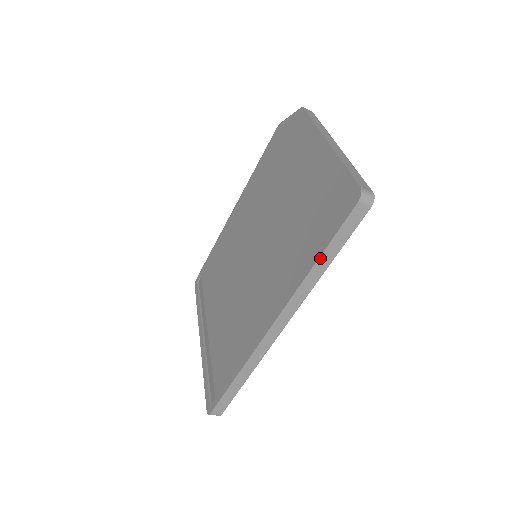
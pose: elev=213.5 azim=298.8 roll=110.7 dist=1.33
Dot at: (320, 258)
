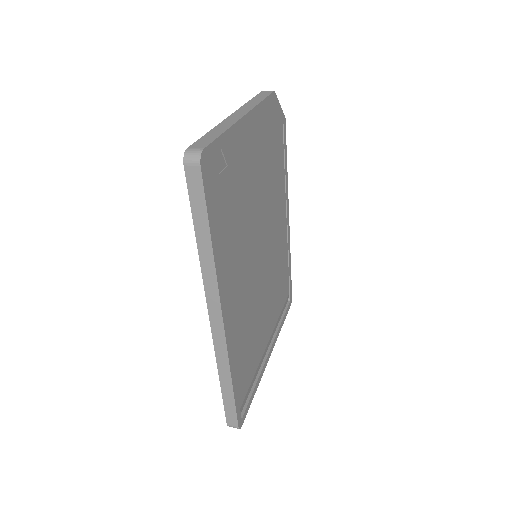
Dot at: (197, 236)
